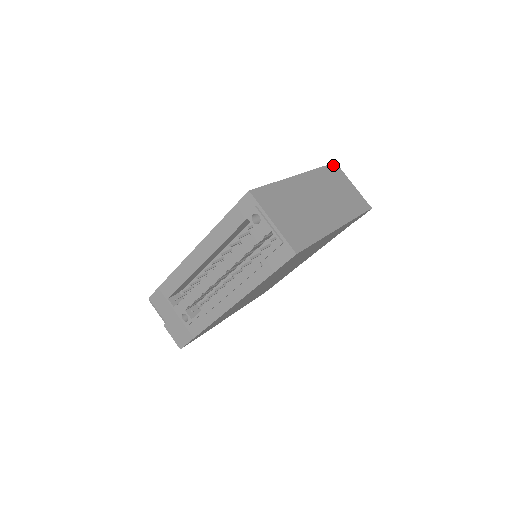
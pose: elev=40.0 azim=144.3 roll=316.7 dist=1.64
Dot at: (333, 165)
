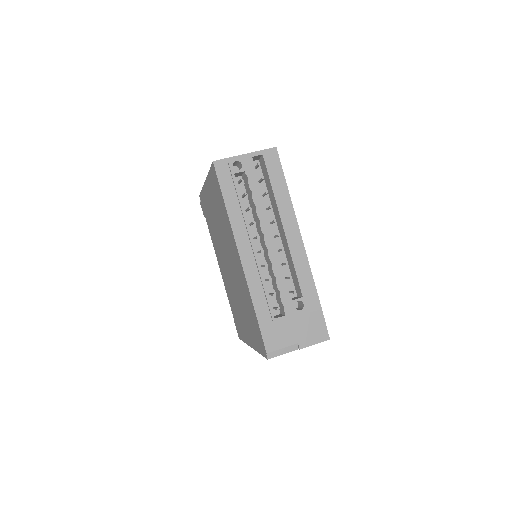
Dot at: occluded
